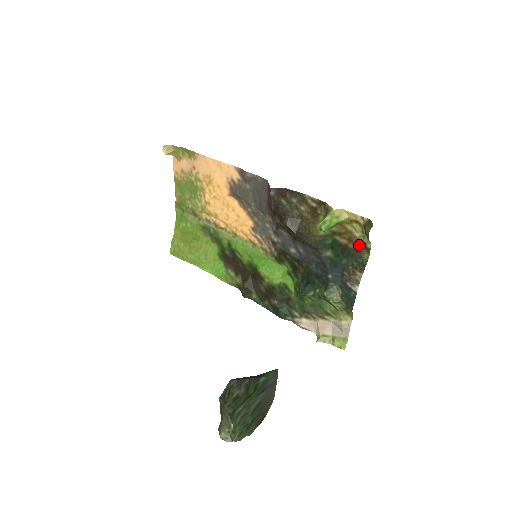
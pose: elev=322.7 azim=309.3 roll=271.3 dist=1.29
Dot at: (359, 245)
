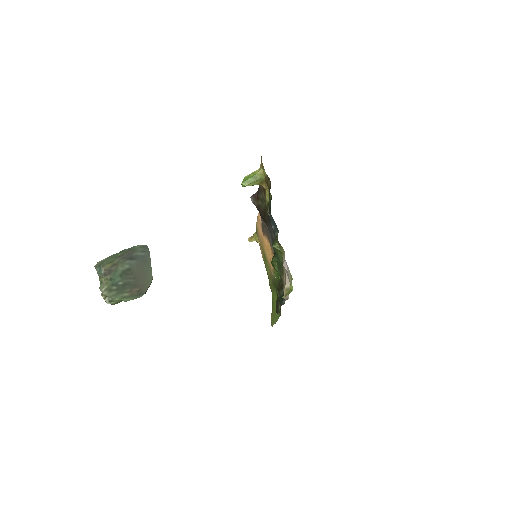
Dot at: (268, 181)
